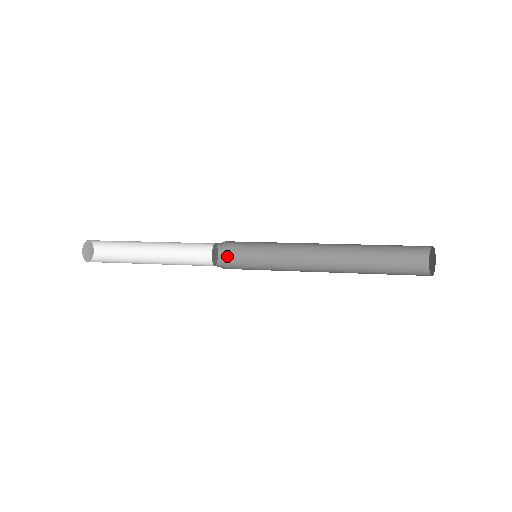
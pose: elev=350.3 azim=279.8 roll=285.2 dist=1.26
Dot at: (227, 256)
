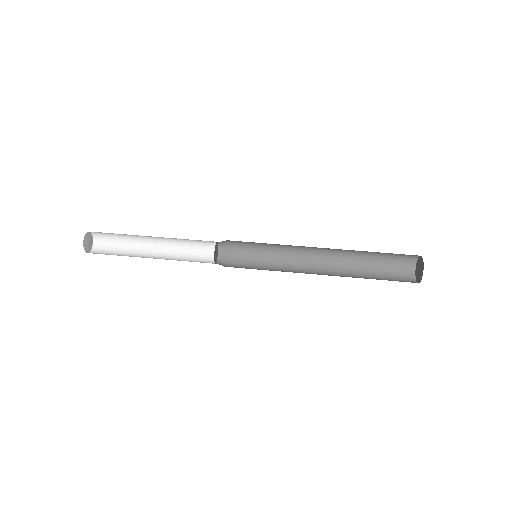
Dot at: (227, 244)
